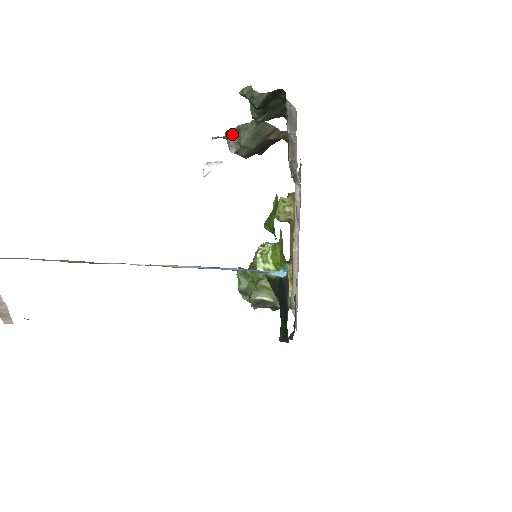
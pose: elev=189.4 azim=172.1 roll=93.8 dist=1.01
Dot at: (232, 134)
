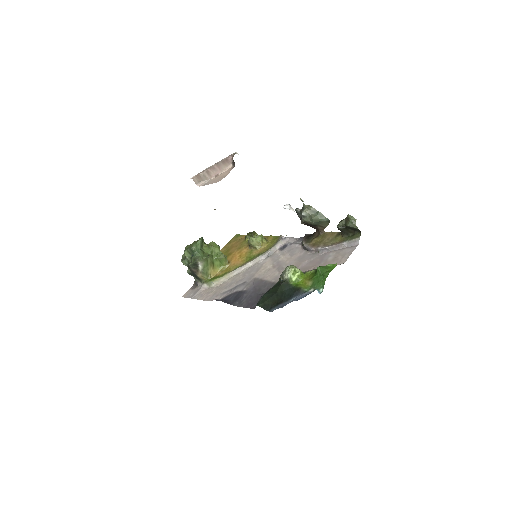
Dot at: (312, 210)
